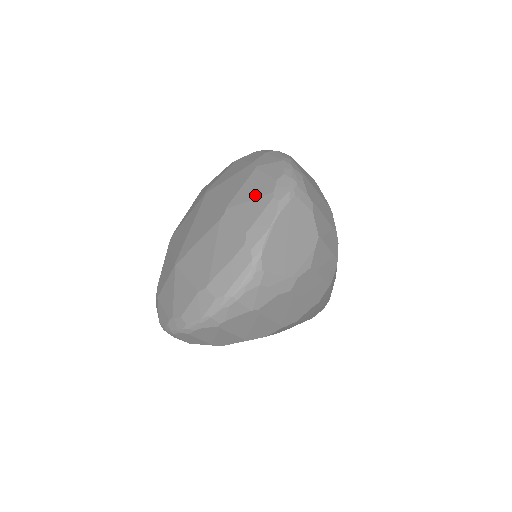
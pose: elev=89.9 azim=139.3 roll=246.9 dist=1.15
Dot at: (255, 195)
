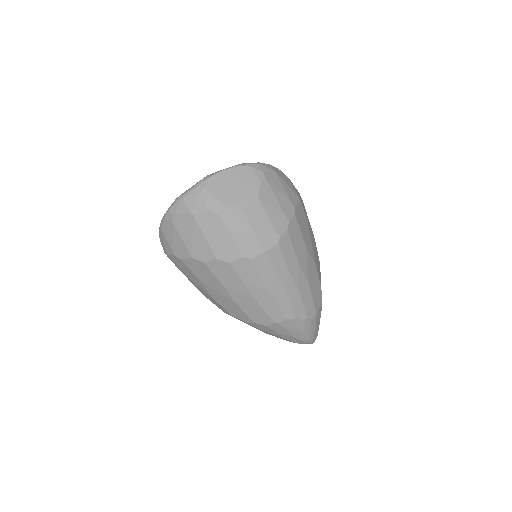
Dot at: occluded
